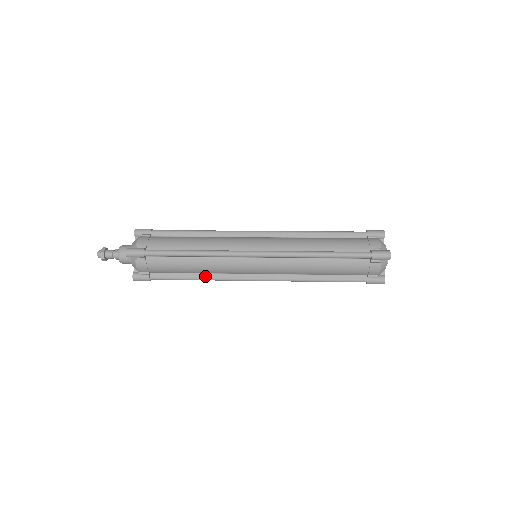
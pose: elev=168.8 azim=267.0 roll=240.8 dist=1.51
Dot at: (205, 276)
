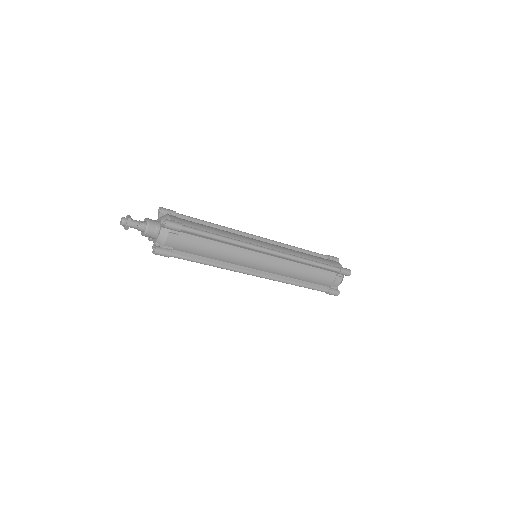
Dot at: (218, 263)
